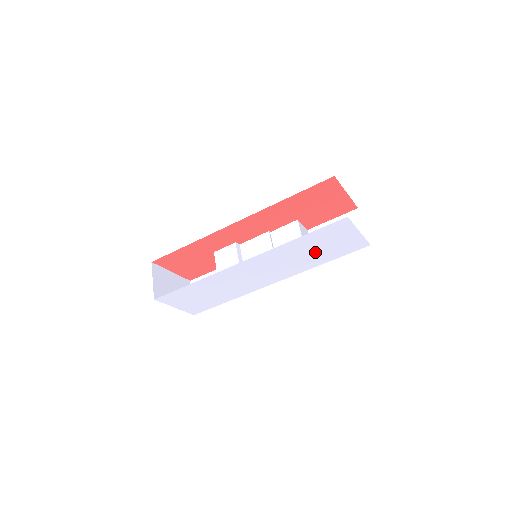
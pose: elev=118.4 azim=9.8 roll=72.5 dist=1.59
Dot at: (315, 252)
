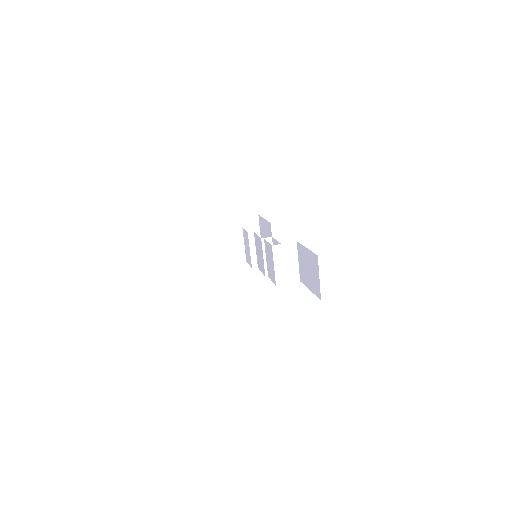
Dot at: occluded
